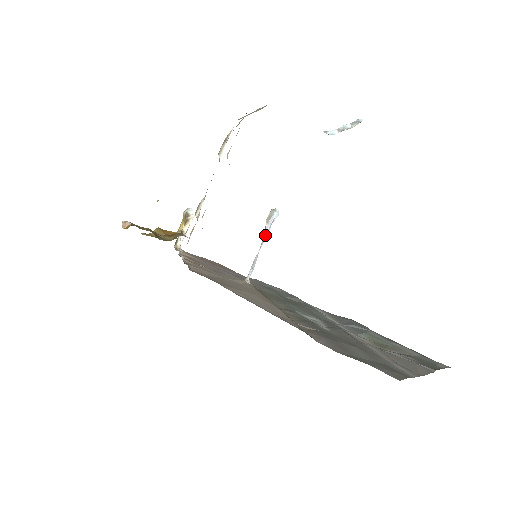
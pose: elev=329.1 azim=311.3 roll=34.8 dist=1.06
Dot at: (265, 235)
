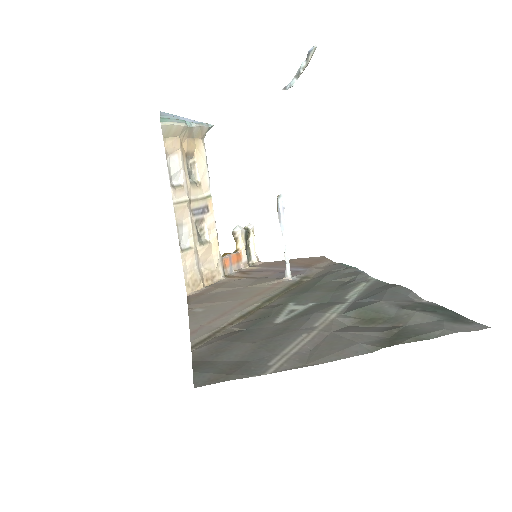
Dot at: (281, 226)
